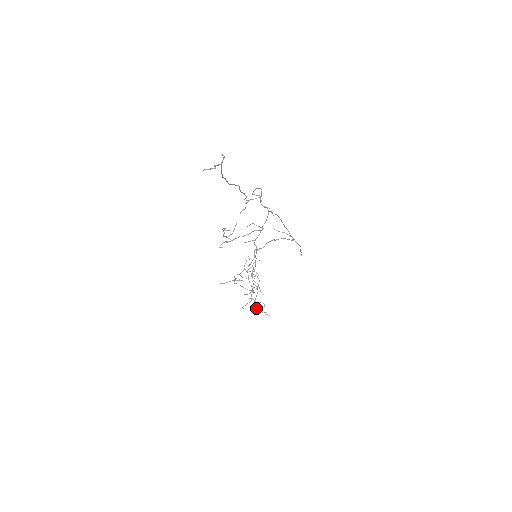
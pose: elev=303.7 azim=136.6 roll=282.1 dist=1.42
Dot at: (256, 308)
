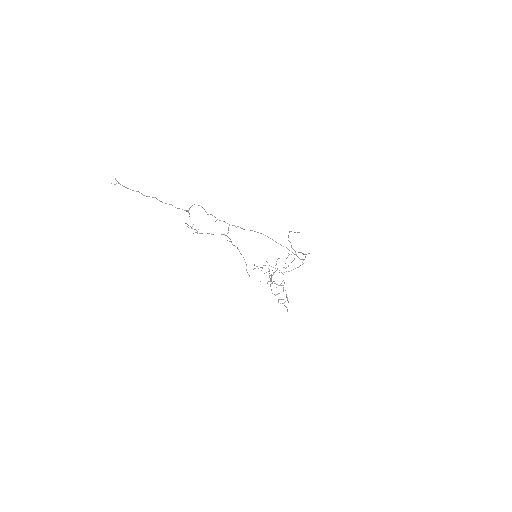
Dot at: occluded
